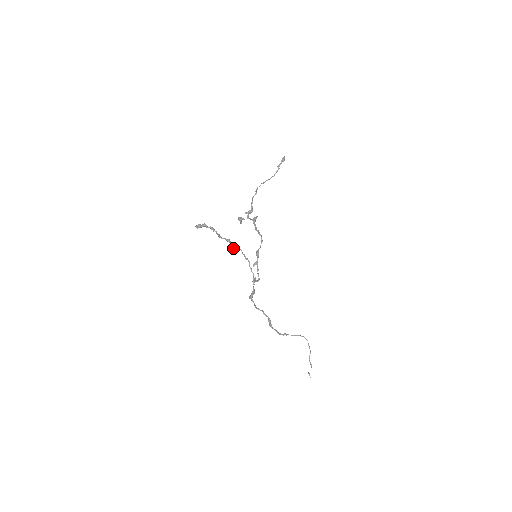
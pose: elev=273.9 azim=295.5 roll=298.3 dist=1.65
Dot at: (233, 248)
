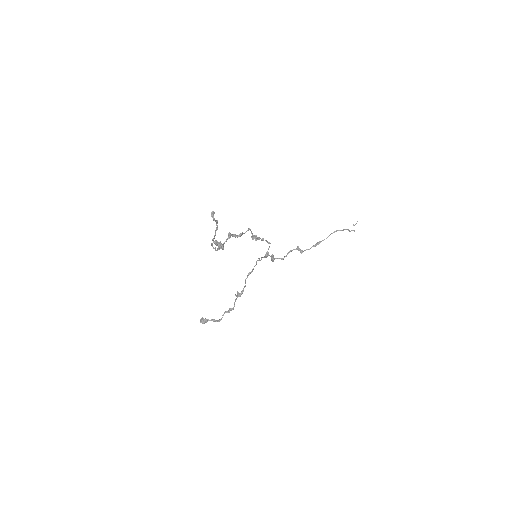
Dot at: (237, 297)
